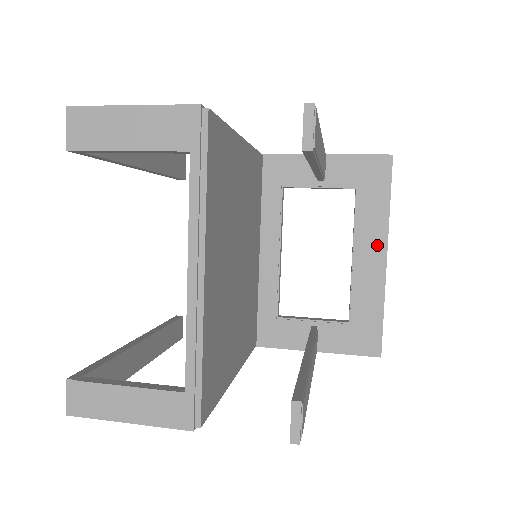
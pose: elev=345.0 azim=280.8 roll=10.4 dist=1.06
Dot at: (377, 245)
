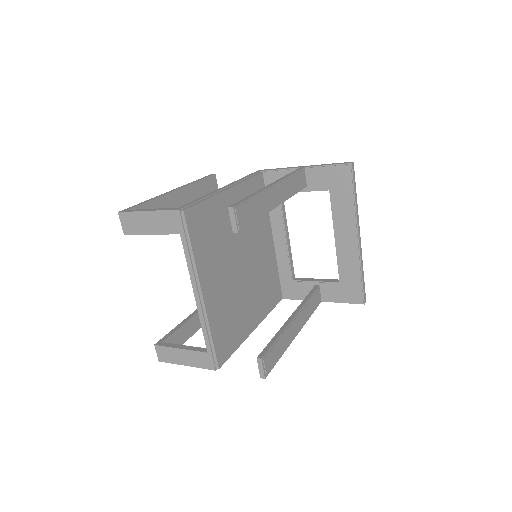
Dot at: (350, 229)
